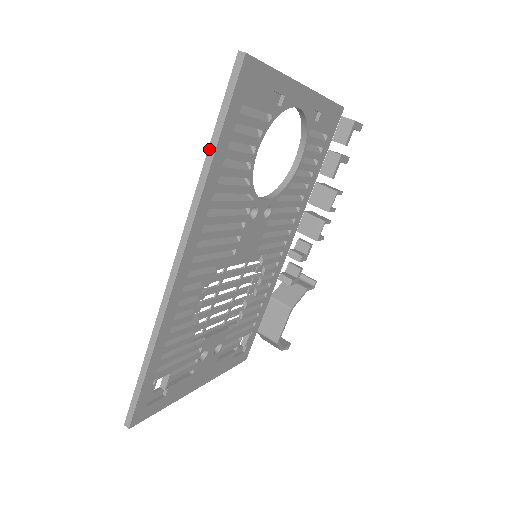
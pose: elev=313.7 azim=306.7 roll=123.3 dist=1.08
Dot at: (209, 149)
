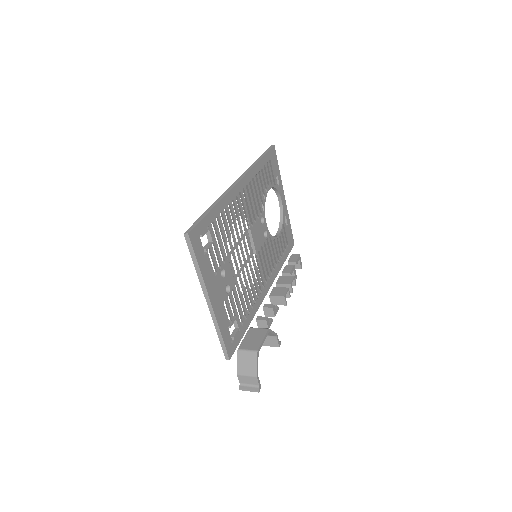
Dot at: (258, 159)
